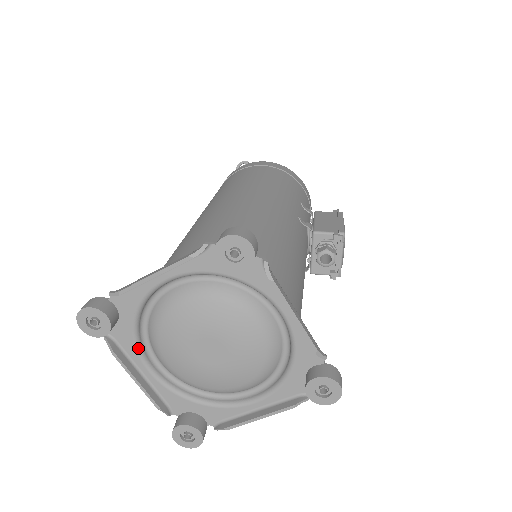
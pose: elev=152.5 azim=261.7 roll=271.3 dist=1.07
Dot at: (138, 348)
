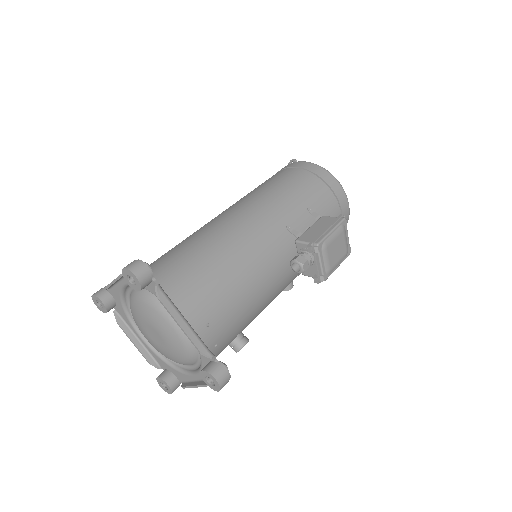
Dot at: (131, 322)
